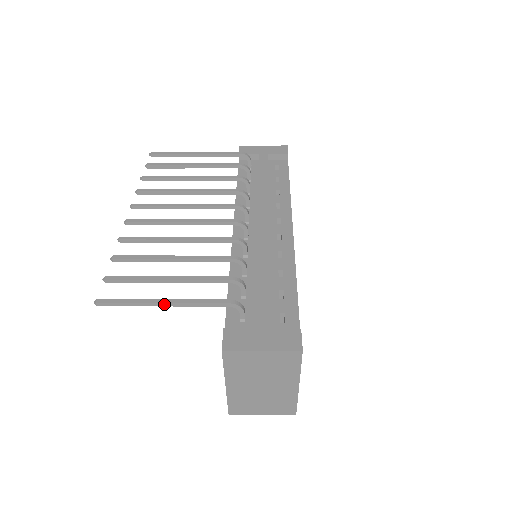
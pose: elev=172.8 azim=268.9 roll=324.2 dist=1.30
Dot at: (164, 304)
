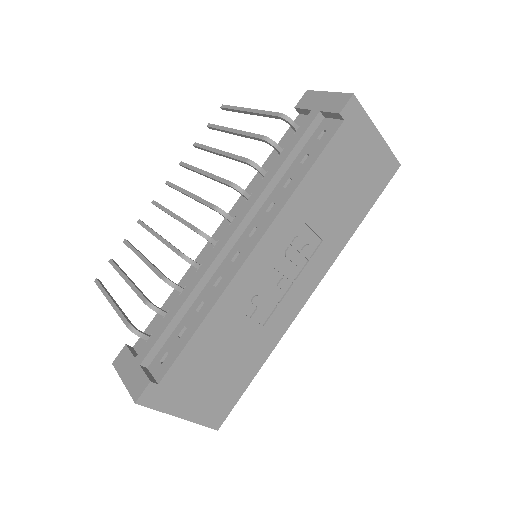
Dot at: (111, 303)
